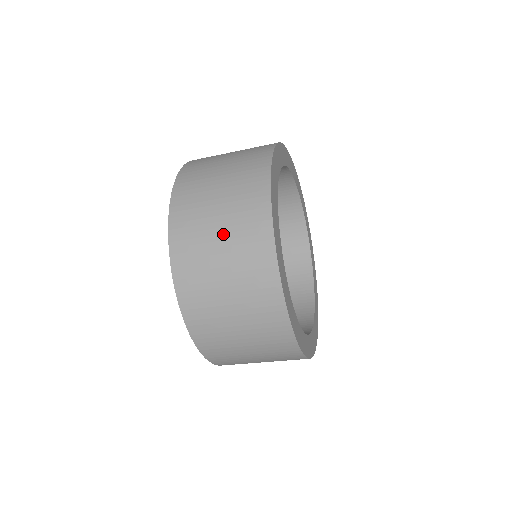
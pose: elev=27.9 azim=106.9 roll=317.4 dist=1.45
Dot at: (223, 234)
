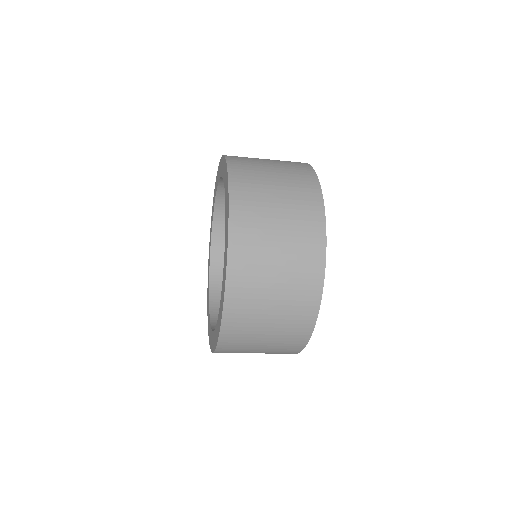
Dot at: (282, 219)
